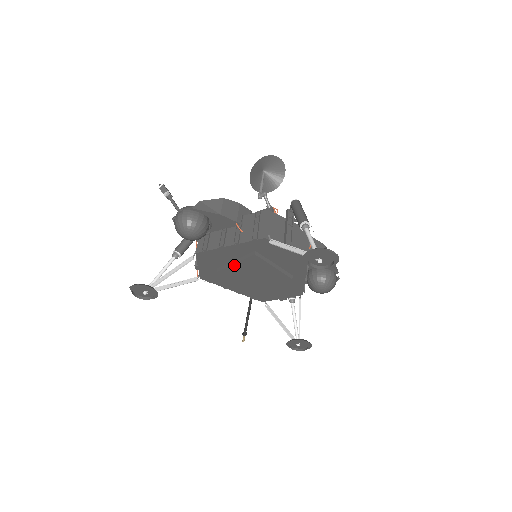
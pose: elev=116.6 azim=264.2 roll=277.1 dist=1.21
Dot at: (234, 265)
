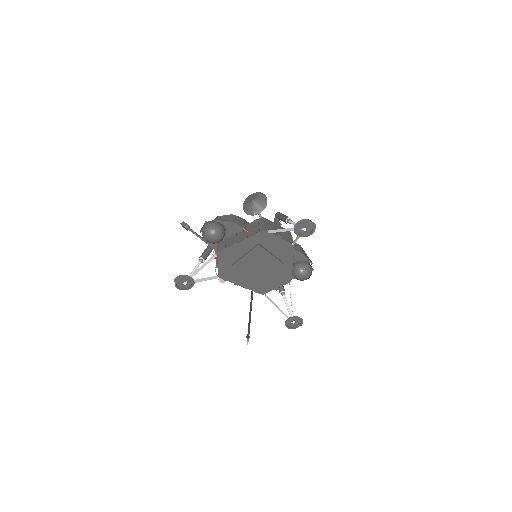
Dot at: (244, 257)
